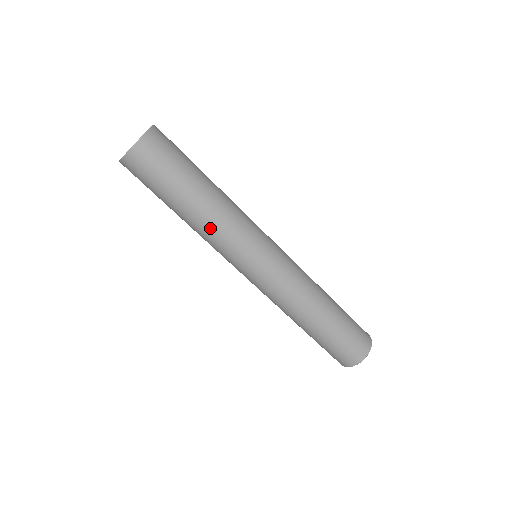
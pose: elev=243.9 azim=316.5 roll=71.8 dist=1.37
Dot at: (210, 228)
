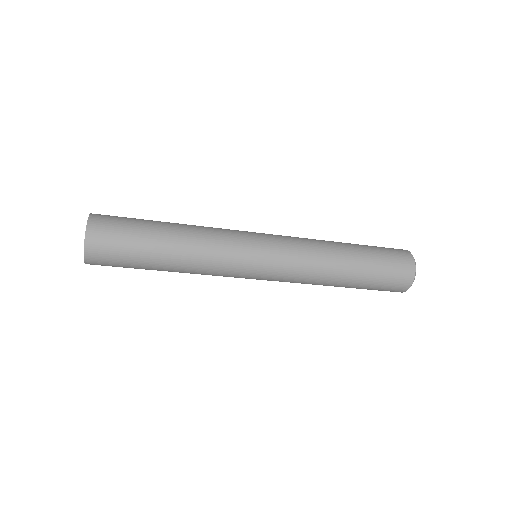
Dot at: occluded
